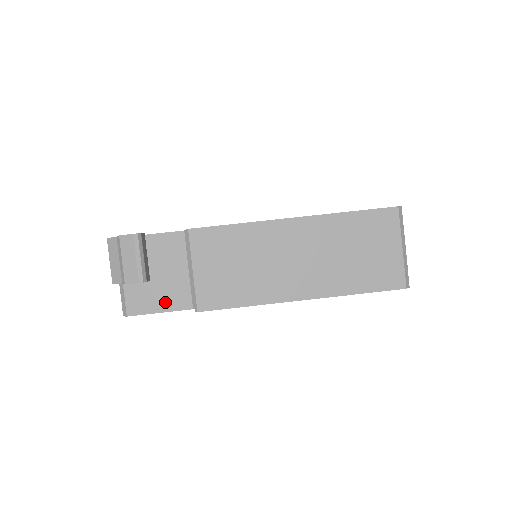
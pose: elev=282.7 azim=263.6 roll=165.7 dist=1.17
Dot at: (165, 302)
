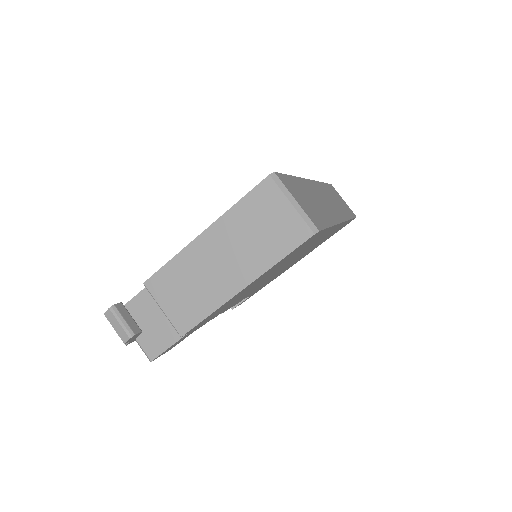
Dot at: (167, 339)
